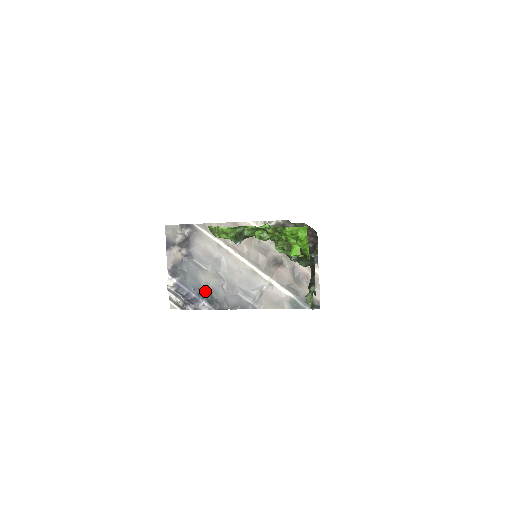
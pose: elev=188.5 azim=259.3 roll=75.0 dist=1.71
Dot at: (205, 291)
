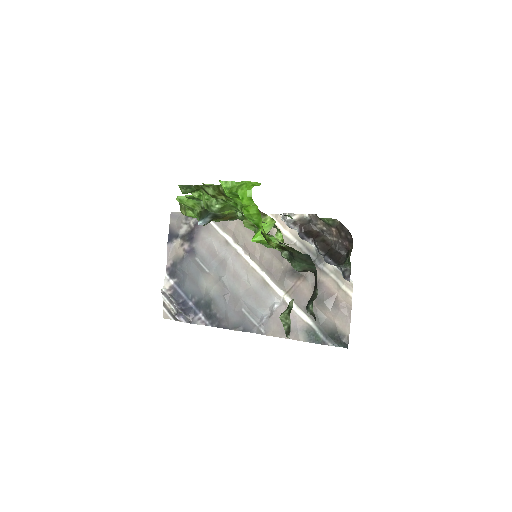
Dot at: (204, 300)
